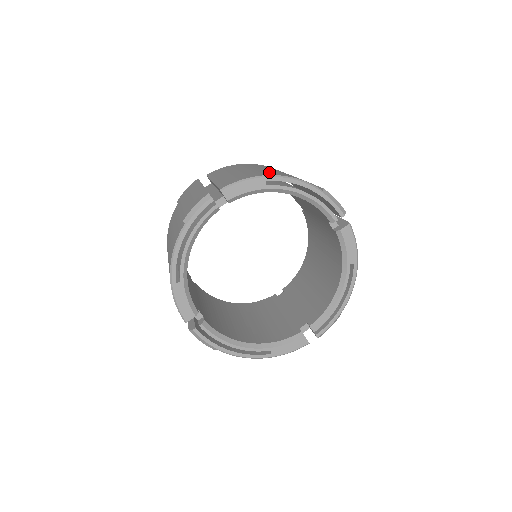
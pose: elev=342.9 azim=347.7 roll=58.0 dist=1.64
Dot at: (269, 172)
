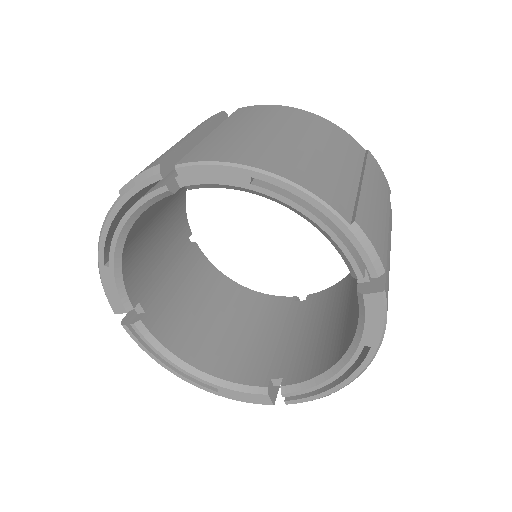
Dot at: (279, 156)
